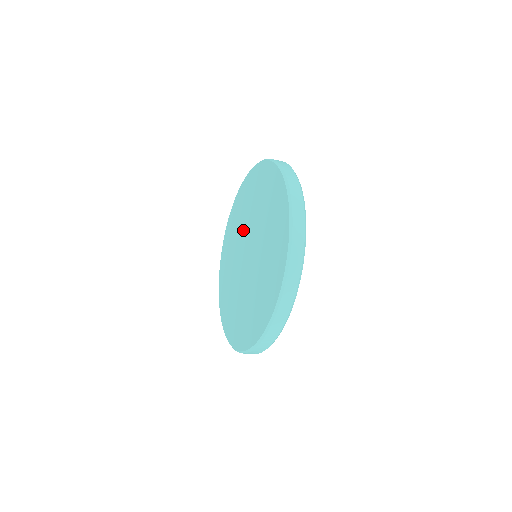
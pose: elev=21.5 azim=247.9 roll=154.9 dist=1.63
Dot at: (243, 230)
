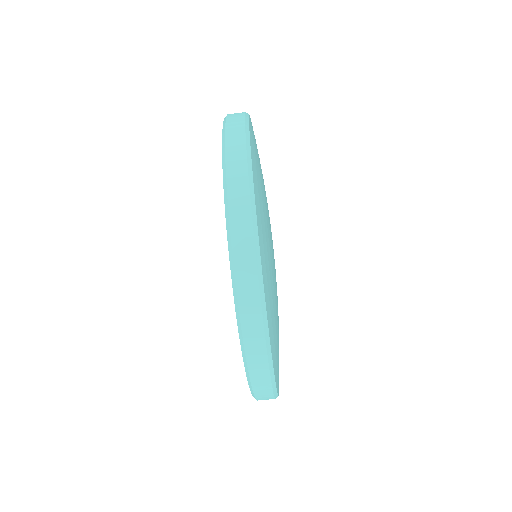
Dot at: occluded
